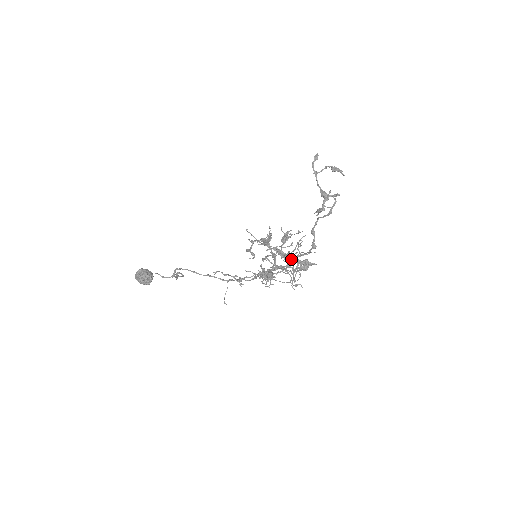
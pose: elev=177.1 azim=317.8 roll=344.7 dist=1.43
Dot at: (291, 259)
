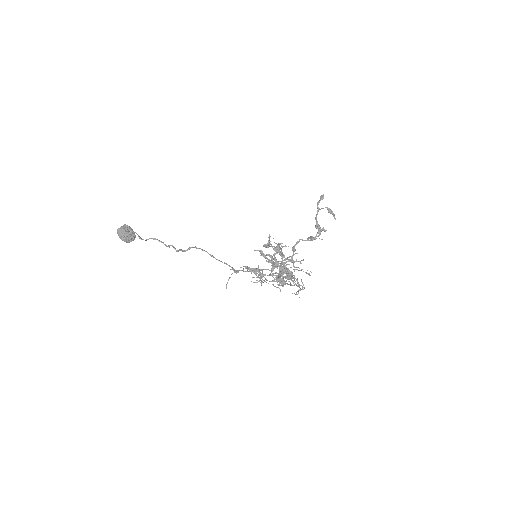
Dot at: (284, 268)
